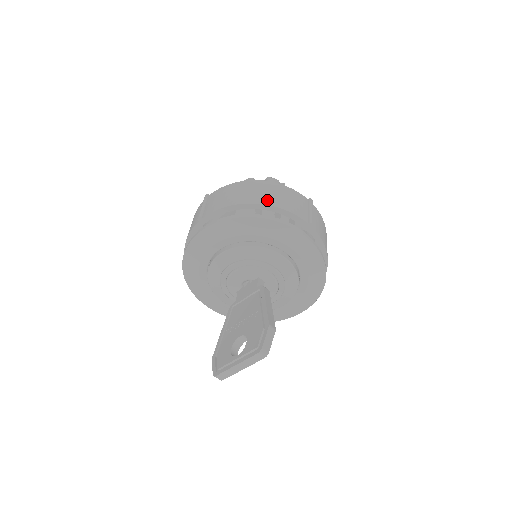
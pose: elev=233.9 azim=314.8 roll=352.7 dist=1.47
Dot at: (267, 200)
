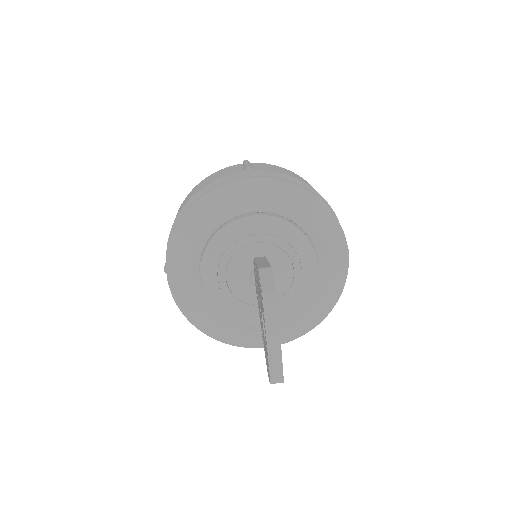
Dot at: (194, 193)
